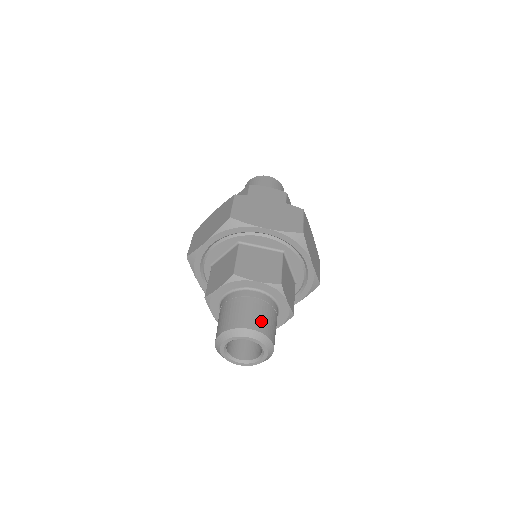
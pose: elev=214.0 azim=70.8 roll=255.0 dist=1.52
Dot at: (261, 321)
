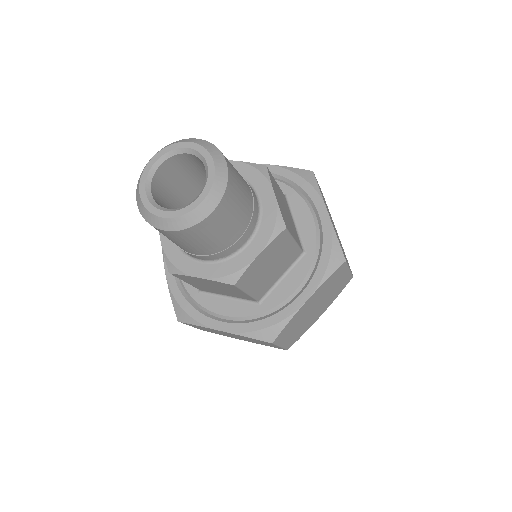
Dot at: occluded
